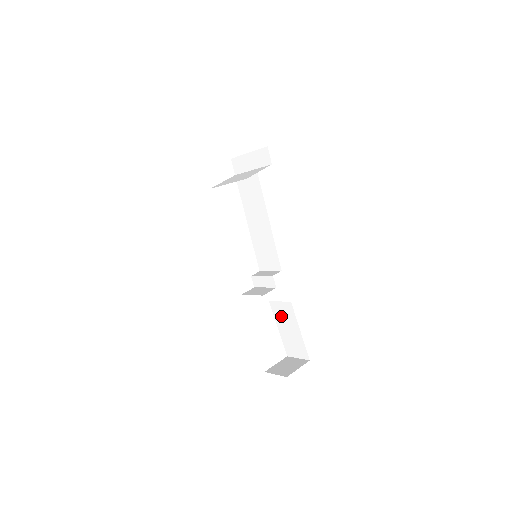
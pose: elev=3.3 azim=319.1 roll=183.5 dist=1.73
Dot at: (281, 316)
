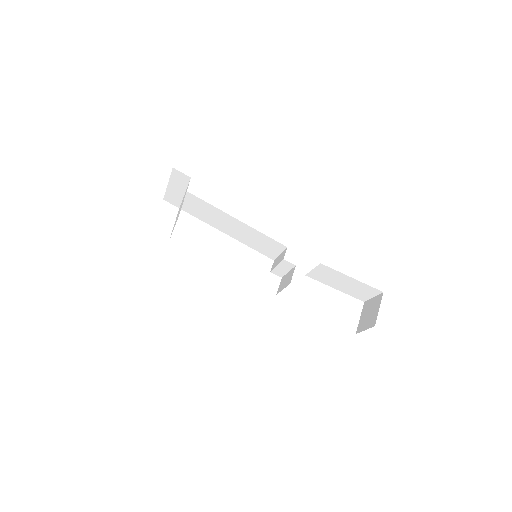
Dot at: (326, 279)
